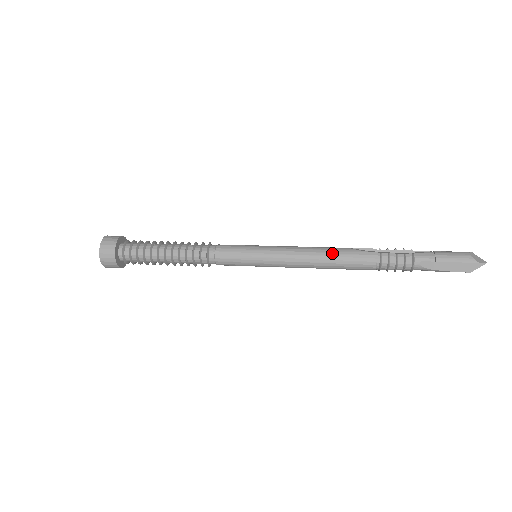
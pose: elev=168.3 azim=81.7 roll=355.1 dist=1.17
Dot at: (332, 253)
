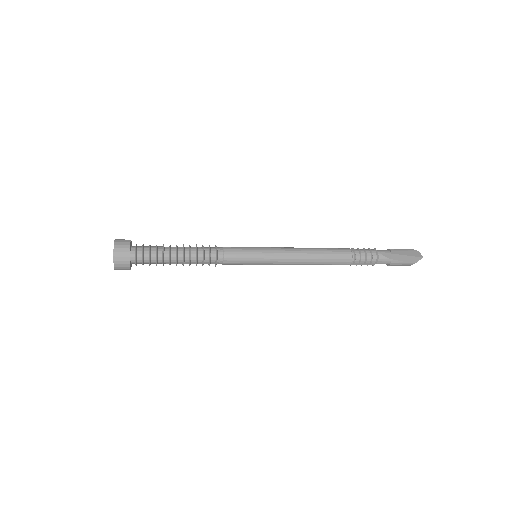
Dot at: (317, 248)
